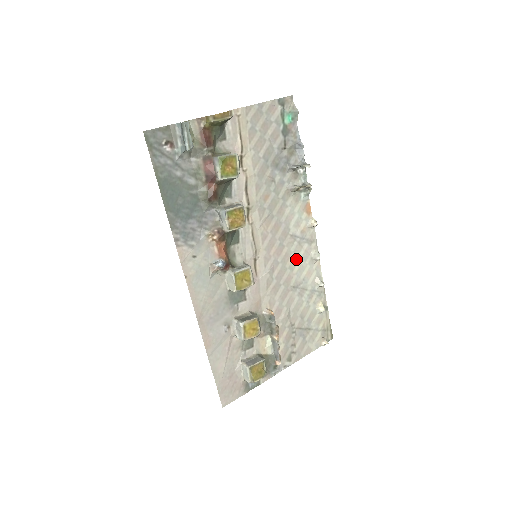
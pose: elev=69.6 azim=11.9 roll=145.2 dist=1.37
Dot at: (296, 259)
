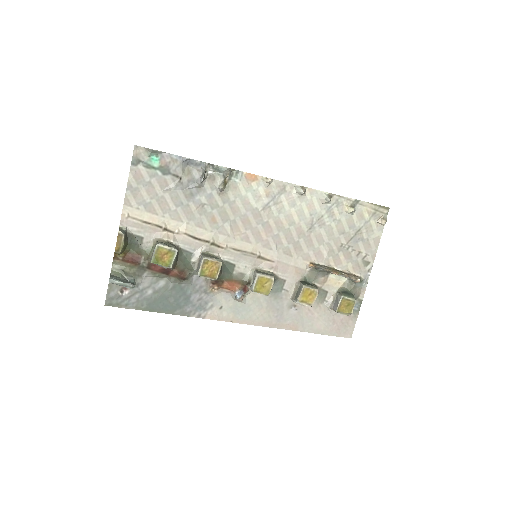
Dot at: (287, 214)
